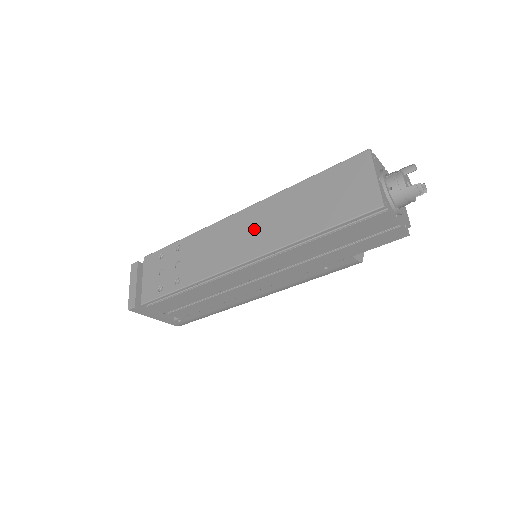
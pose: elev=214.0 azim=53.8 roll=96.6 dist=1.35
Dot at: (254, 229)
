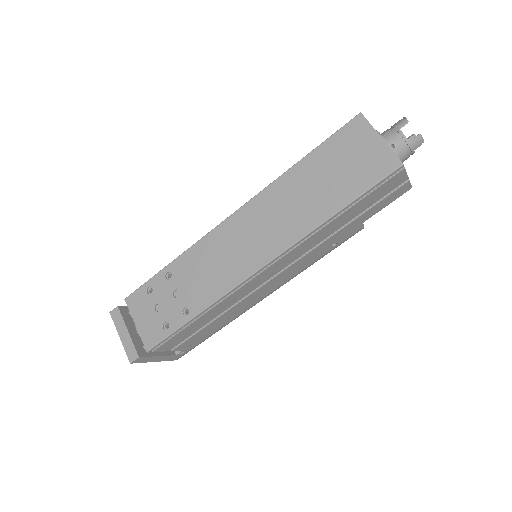
Dot at: (260, 228)
